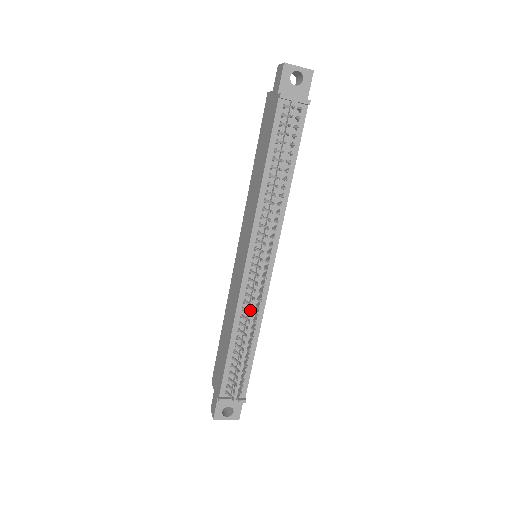
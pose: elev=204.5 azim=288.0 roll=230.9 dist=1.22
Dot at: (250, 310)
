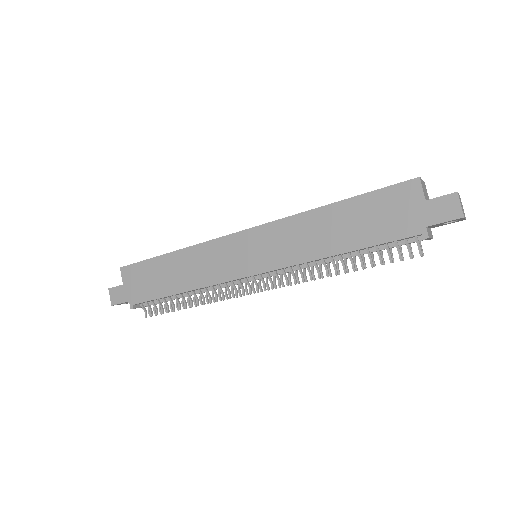
Dot at: (216, 289)
